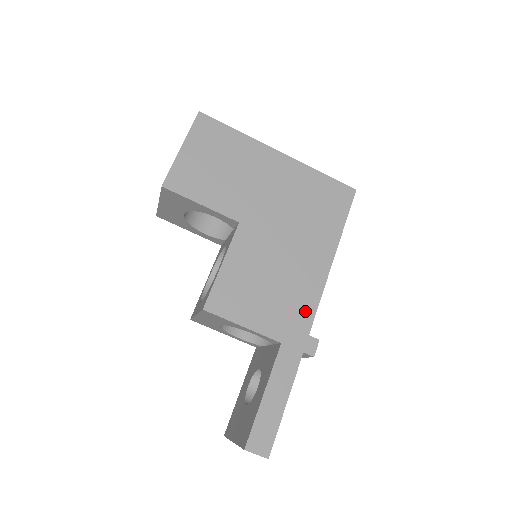
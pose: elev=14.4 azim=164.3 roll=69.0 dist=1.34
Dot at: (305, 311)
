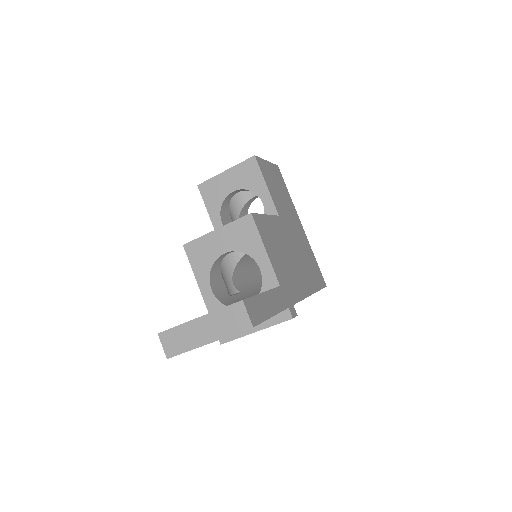
Dot at: (295, 292)
